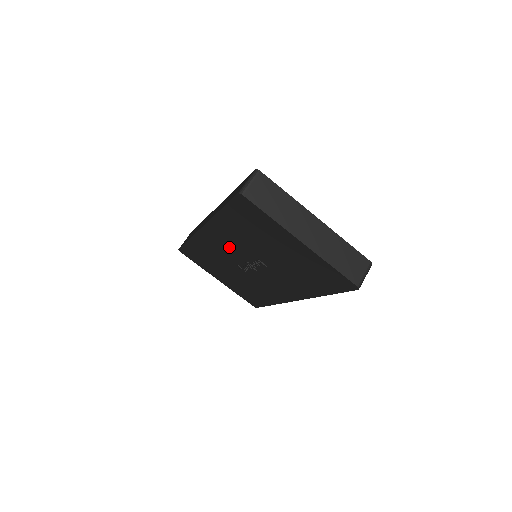
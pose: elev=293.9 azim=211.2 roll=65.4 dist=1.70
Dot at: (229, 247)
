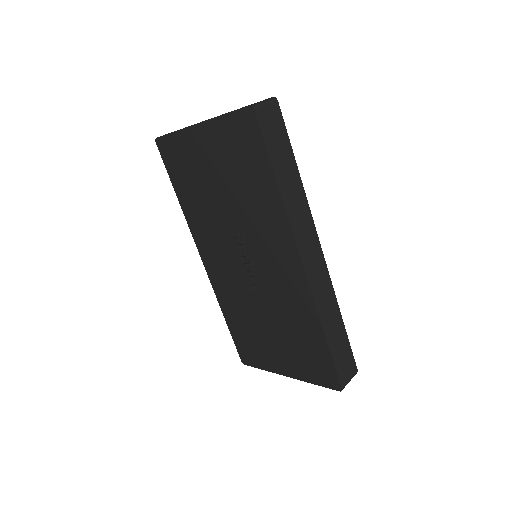
Dot at: (222, 255)
